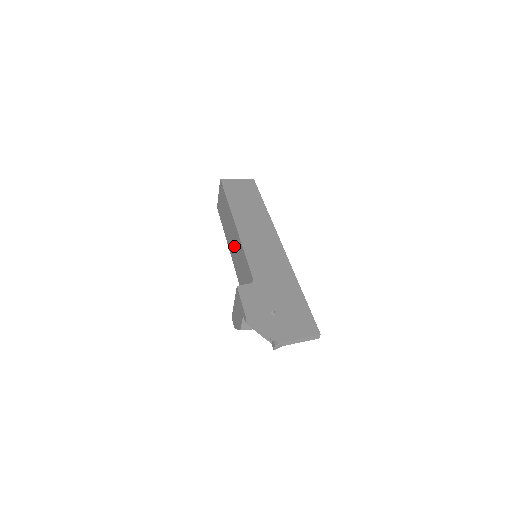
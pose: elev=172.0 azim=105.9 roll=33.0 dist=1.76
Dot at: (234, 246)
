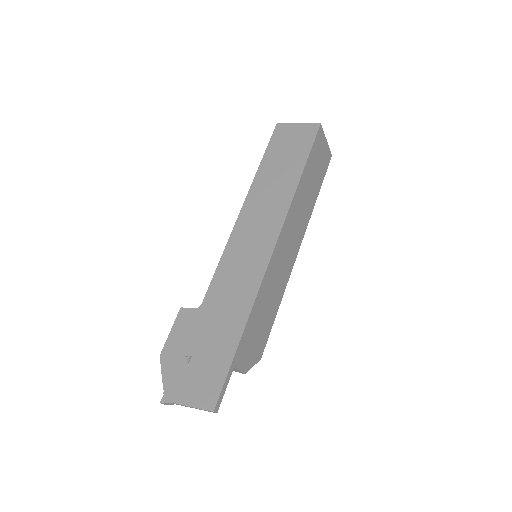
Dot at: occluded
